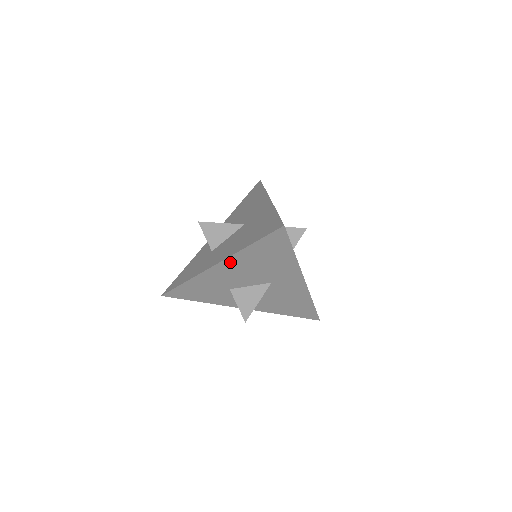
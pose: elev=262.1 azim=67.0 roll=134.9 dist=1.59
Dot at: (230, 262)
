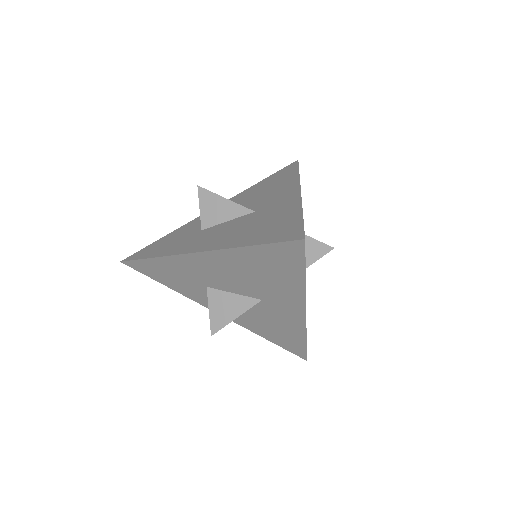
Dot at: (216, 256)
